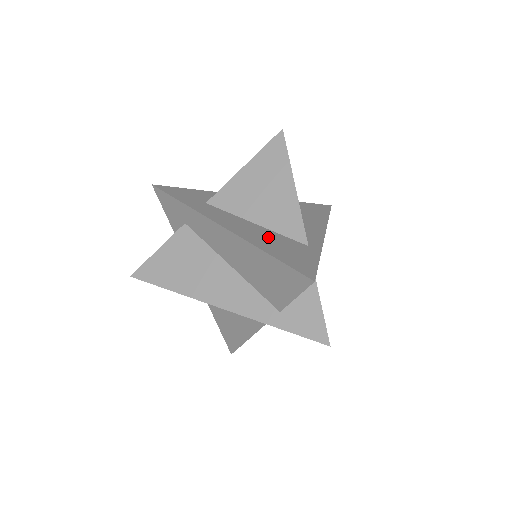
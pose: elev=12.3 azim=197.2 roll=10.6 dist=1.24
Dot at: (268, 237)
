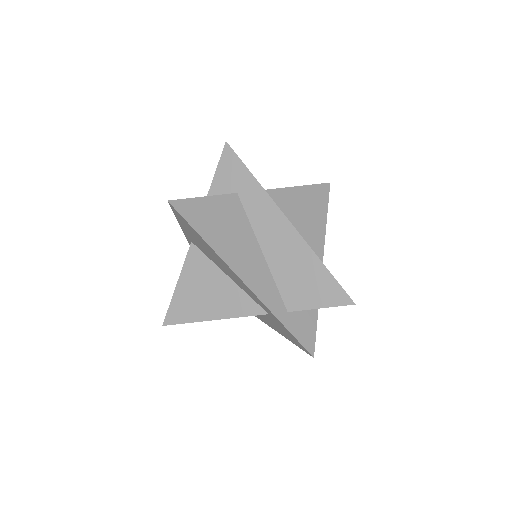
Dot at: occluded
